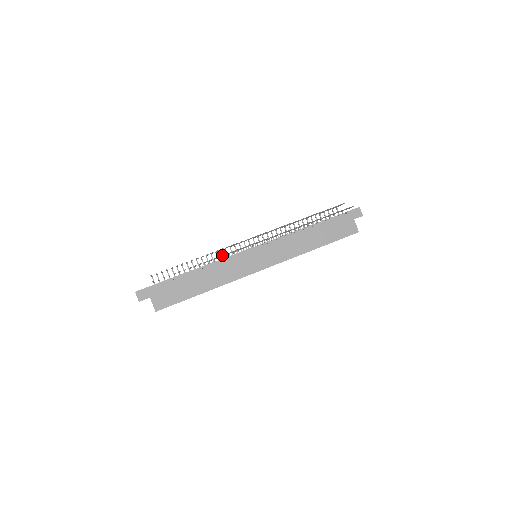
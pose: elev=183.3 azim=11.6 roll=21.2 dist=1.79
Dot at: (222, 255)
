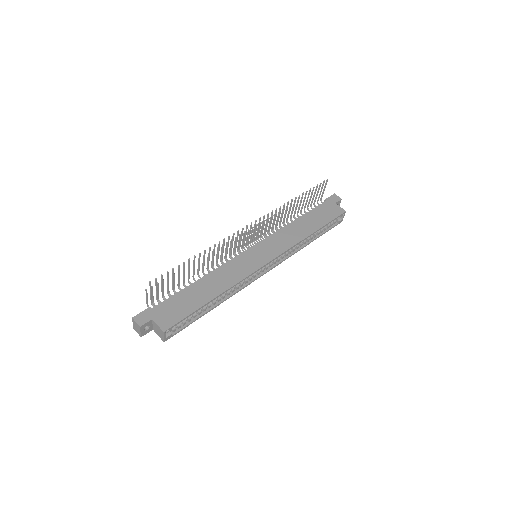
Dot at: (219, 241)
